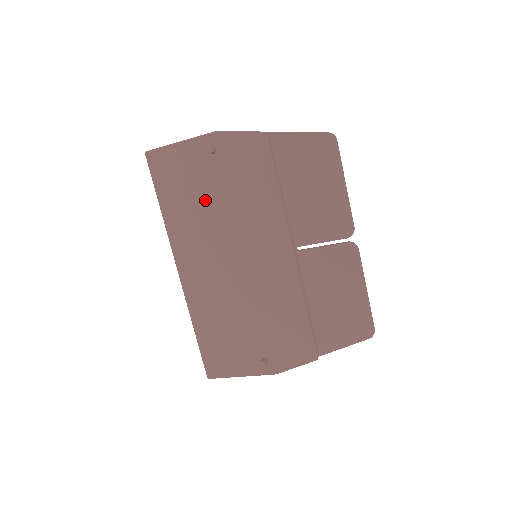
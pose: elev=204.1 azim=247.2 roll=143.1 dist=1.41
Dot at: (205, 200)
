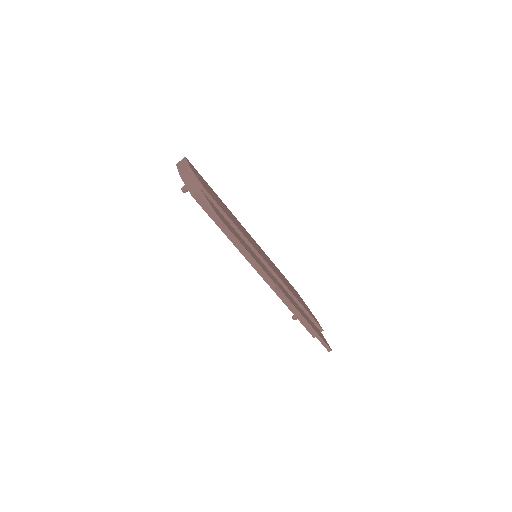
Dot at: occluded
